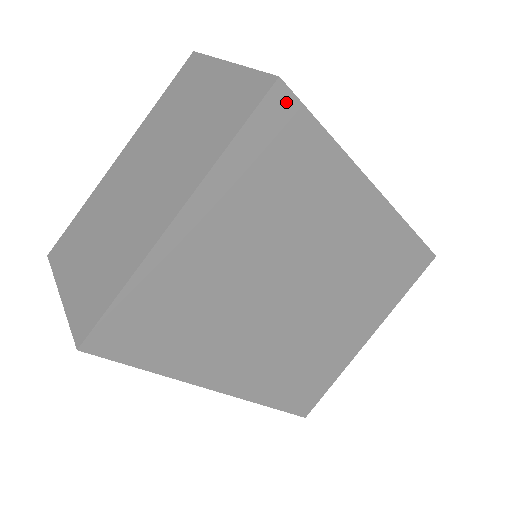
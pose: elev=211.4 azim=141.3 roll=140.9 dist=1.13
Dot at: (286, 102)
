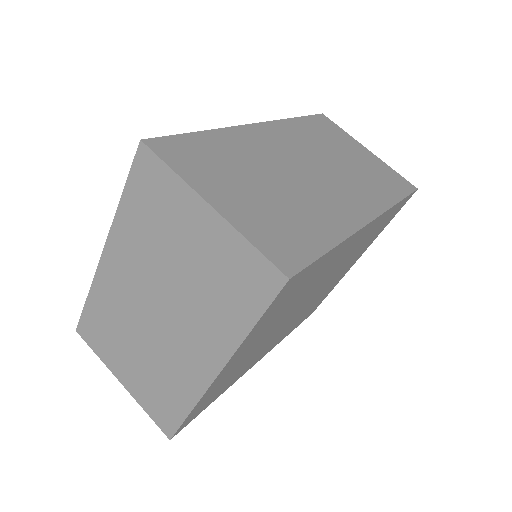
Dot at: (296, 278)
